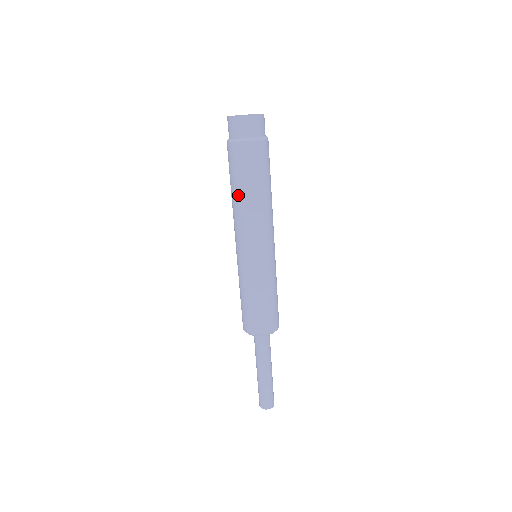
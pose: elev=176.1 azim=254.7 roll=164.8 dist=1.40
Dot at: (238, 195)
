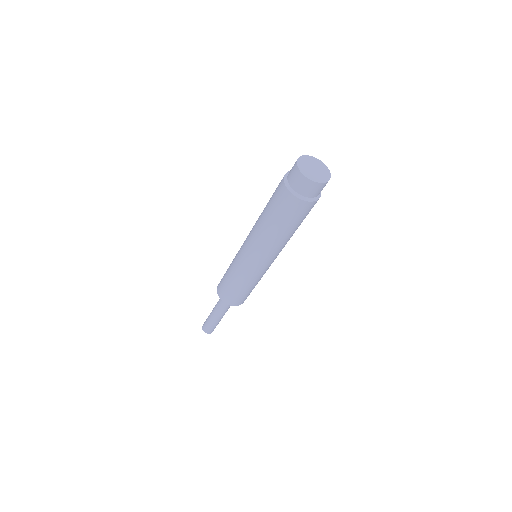
Dot at: (263, 212)
